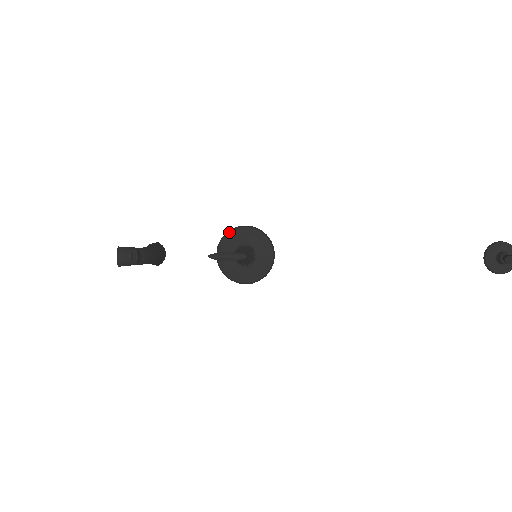
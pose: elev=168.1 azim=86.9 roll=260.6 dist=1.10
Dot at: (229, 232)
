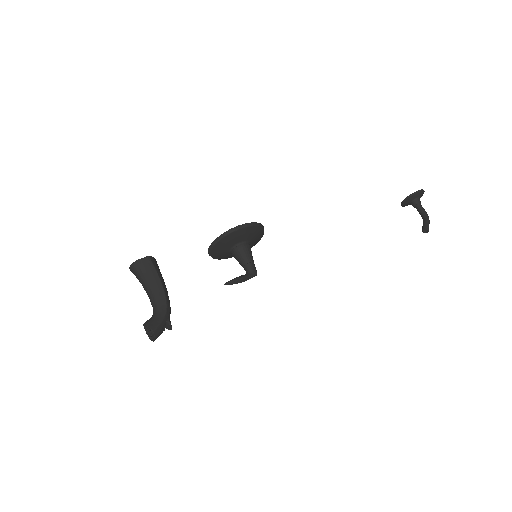
Dot at: (229, 234)
